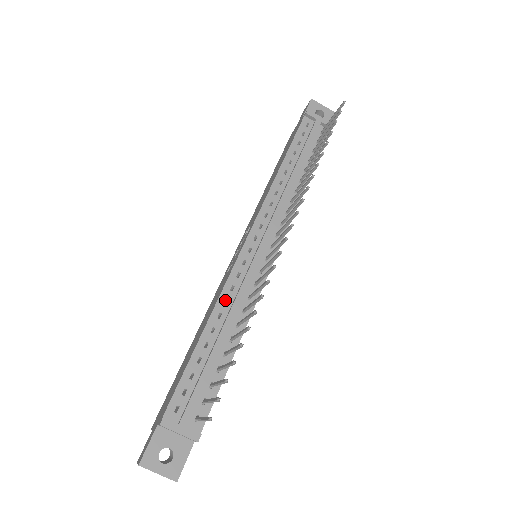
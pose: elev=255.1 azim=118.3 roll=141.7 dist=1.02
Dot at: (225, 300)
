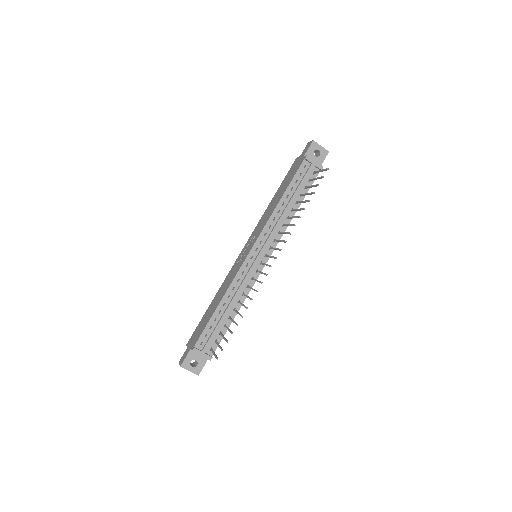
Dot at: (233, 286)
